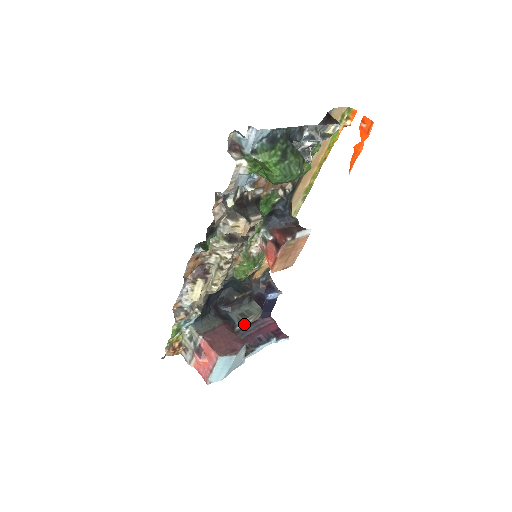
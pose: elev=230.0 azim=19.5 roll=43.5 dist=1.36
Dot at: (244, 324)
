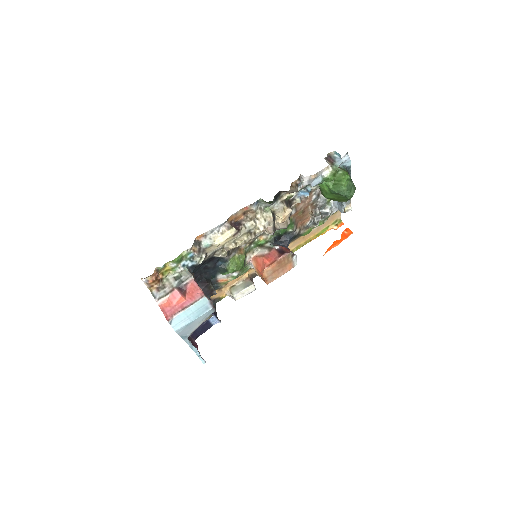
Dot at: occluded
